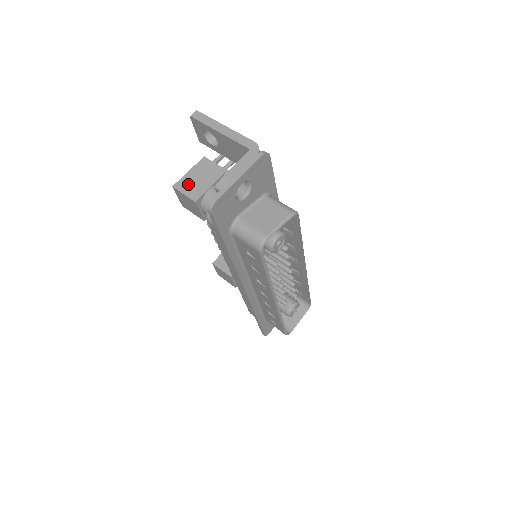
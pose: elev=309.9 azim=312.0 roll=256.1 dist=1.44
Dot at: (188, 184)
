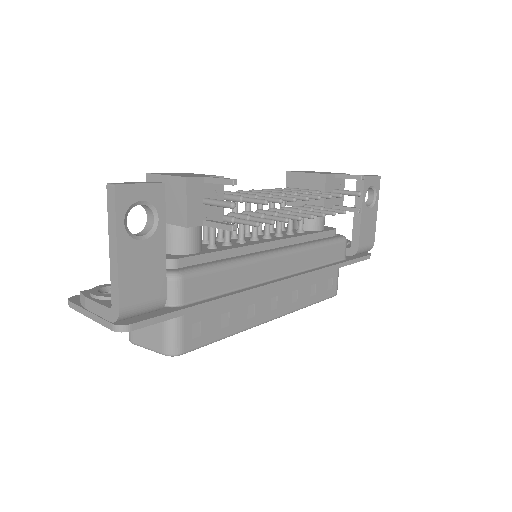
Dot at: occluded
